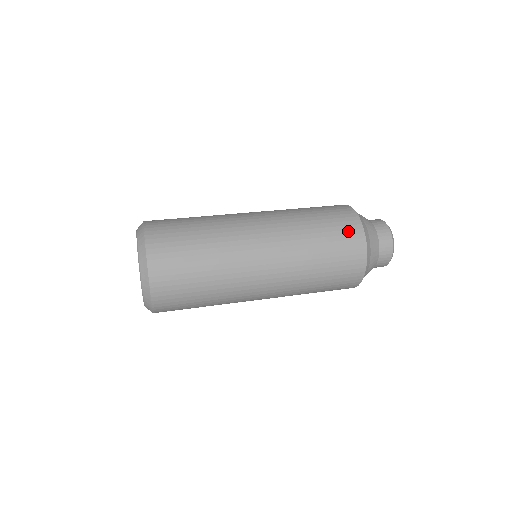
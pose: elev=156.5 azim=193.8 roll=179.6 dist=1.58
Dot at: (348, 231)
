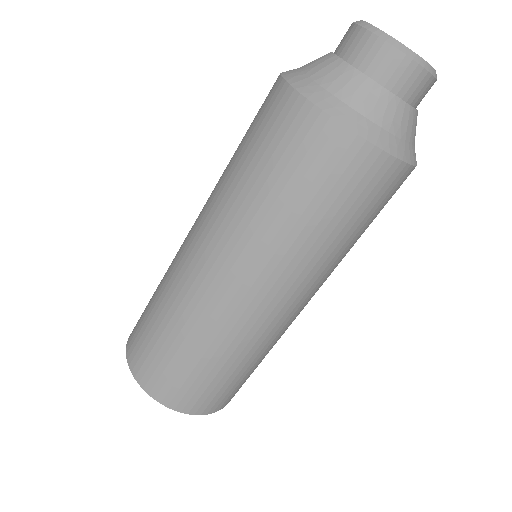
Dot at: (321, 155)
